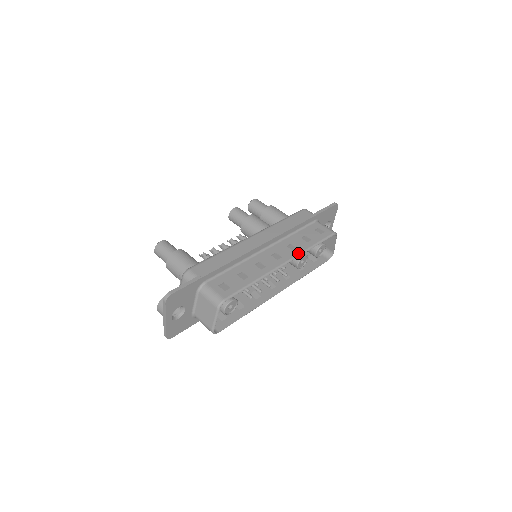
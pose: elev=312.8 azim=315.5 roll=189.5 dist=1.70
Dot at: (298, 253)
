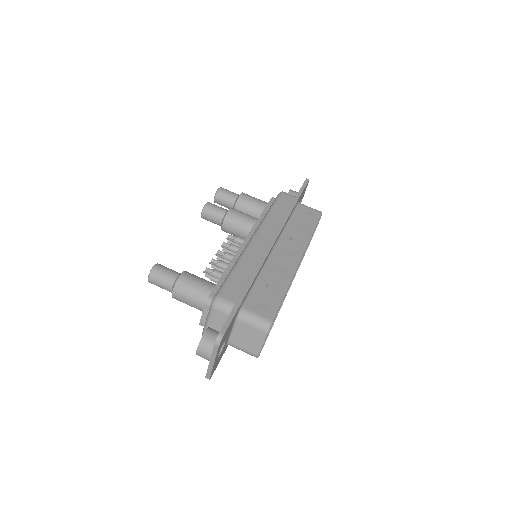
Dot at: (305, 245)
